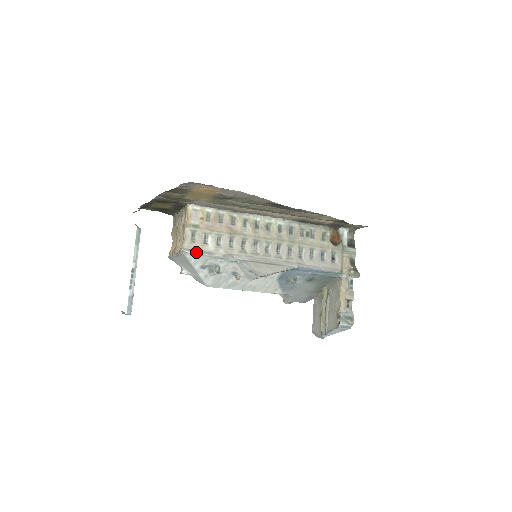
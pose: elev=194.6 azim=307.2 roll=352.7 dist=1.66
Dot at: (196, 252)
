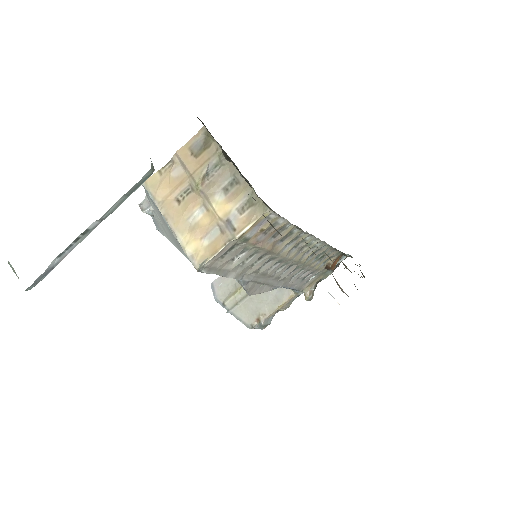
Dot at: (213, 273)
